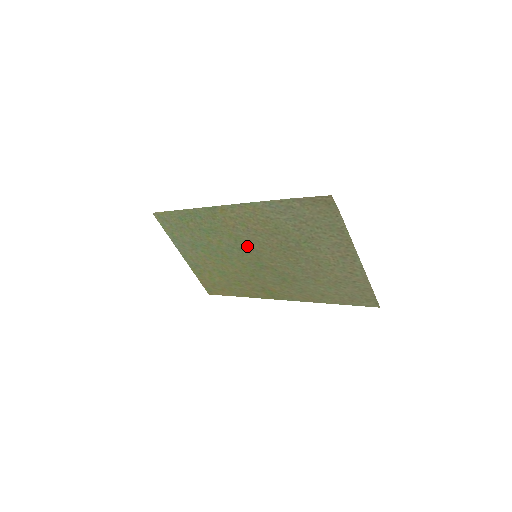
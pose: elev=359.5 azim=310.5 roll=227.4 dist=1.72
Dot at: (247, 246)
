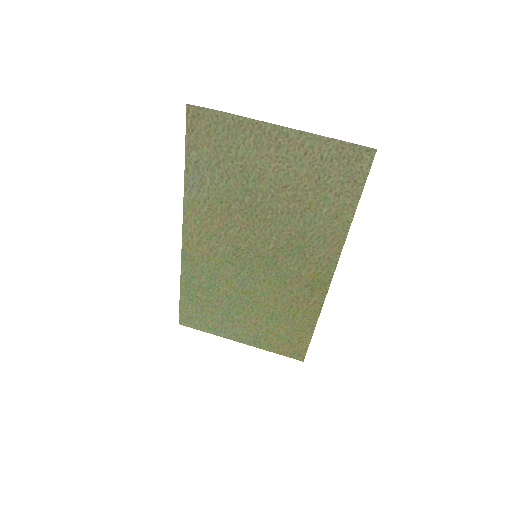
Dot at: (240, 256)
